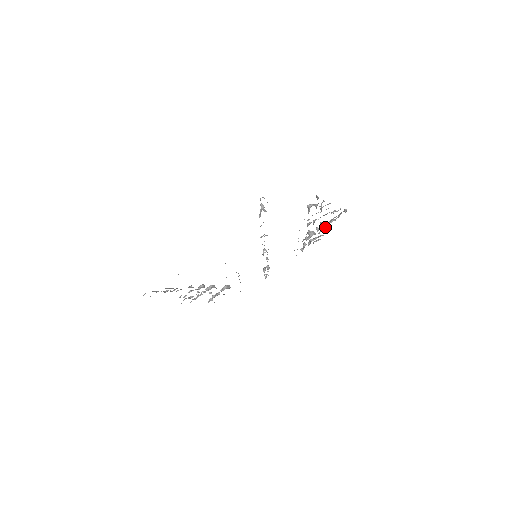
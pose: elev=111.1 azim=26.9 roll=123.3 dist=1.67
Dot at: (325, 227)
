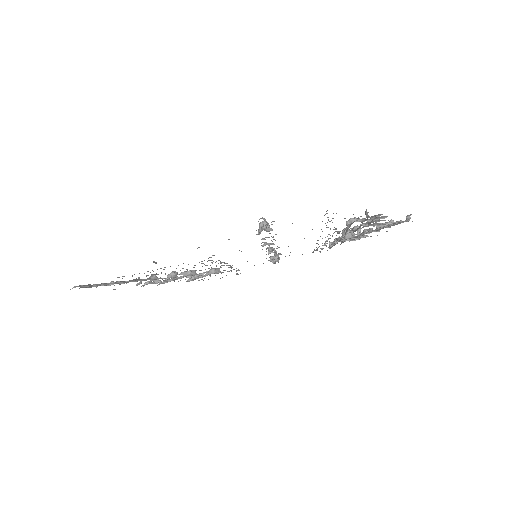
Dot at: occluded
